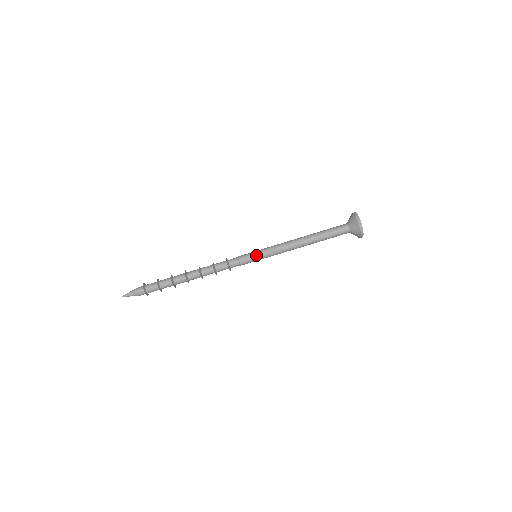
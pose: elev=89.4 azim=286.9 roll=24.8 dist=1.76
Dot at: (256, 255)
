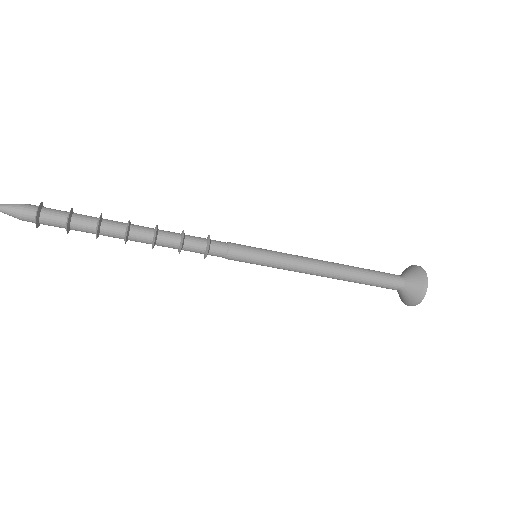
Dot at: (256, 263)
